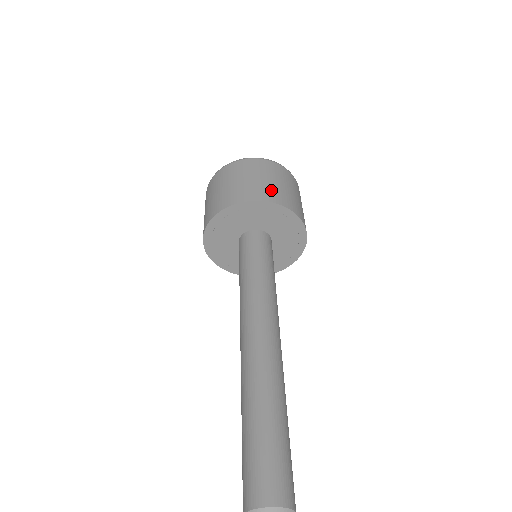
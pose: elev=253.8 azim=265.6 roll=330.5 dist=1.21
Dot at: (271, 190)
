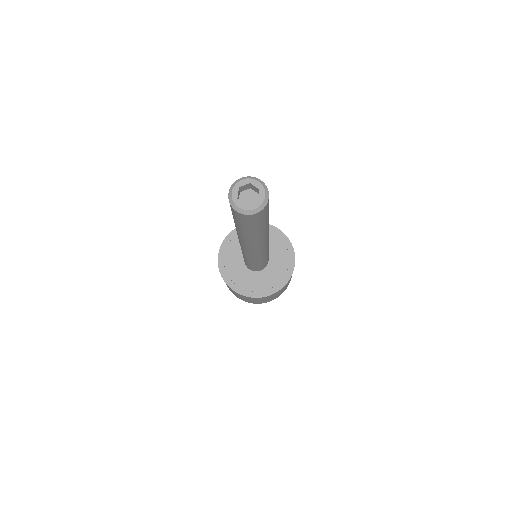
Dot at: occluded
